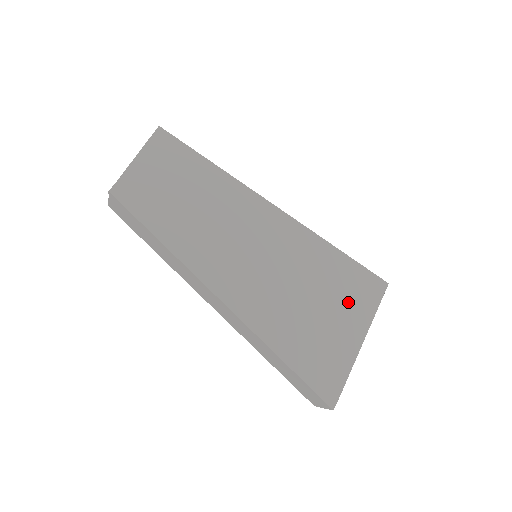
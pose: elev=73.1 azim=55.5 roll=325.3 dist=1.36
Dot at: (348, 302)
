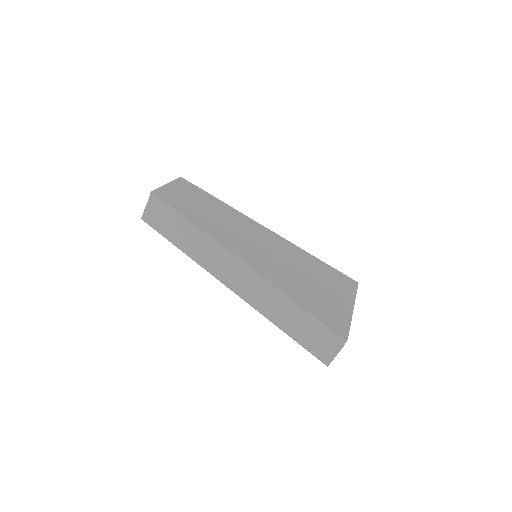
Dot at: (333, 284)
